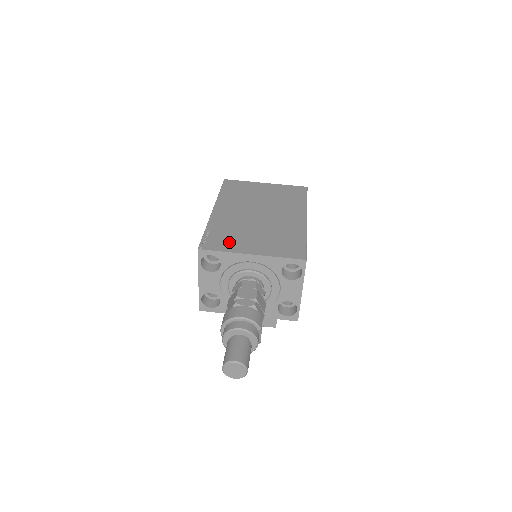
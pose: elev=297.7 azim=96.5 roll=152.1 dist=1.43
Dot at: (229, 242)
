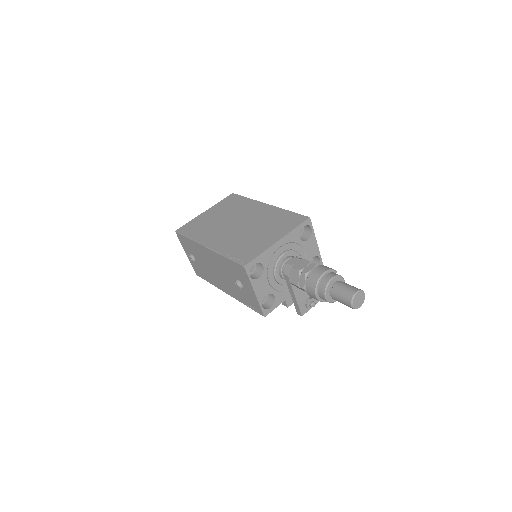
Dot at: (253, 248)
